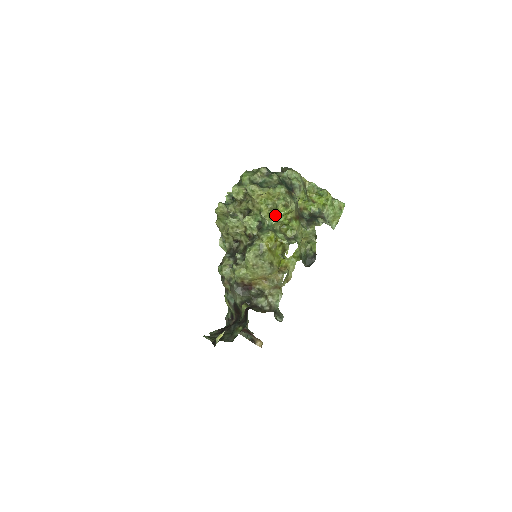
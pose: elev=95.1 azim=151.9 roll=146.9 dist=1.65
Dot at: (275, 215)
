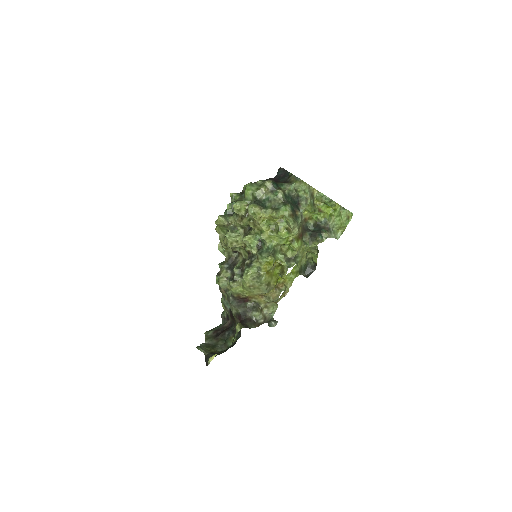
Dot at: (276, 237)
